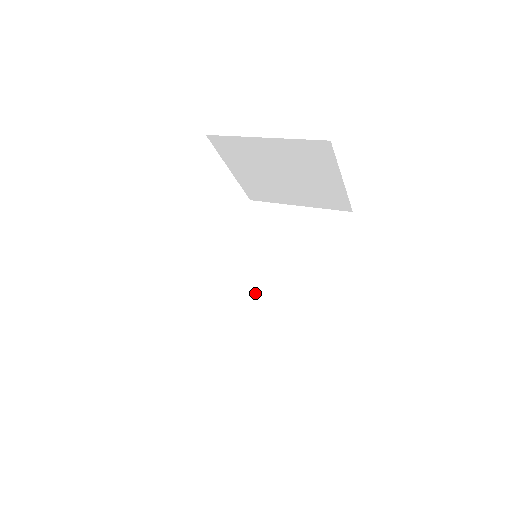
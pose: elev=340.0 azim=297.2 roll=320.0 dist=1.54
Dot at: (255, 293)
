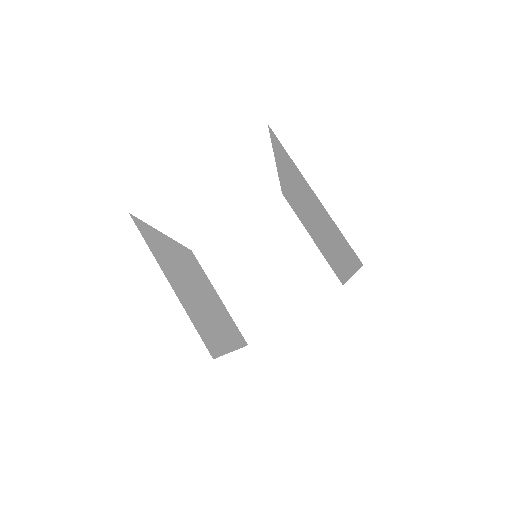
Dot at: (302, 210)
